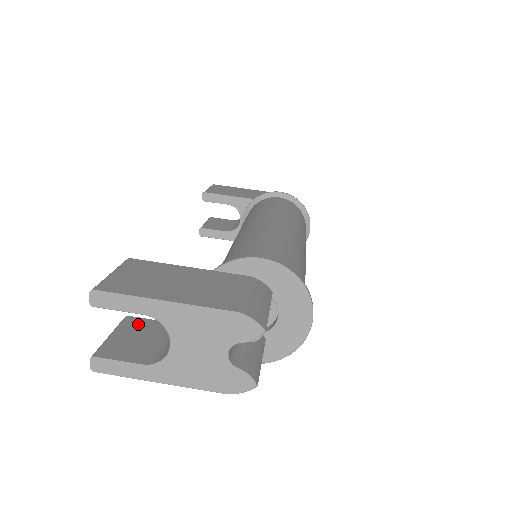
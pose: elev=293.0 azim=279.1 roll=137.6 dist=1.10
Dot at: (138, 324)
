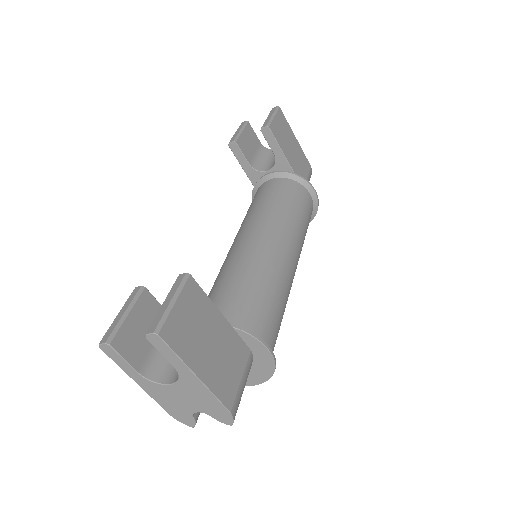
Dot at: (149, 307)
